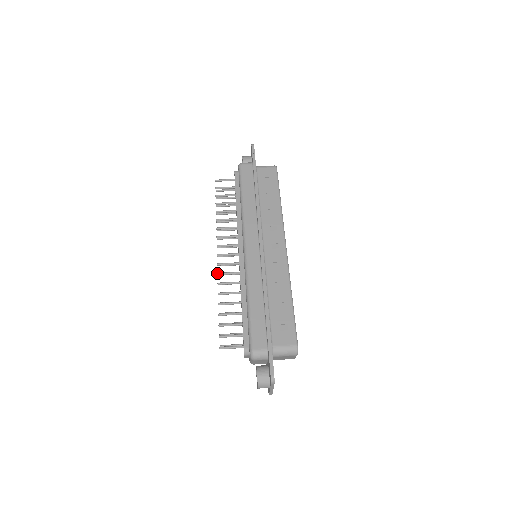
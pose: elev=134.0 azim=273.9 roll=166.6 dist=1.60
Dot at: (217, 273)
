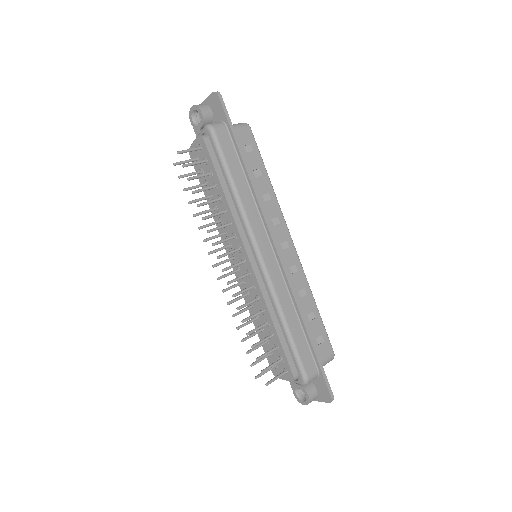
Dot at: (232, 296)
